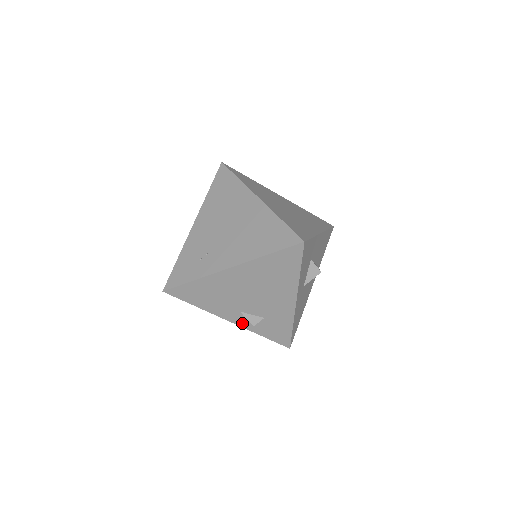
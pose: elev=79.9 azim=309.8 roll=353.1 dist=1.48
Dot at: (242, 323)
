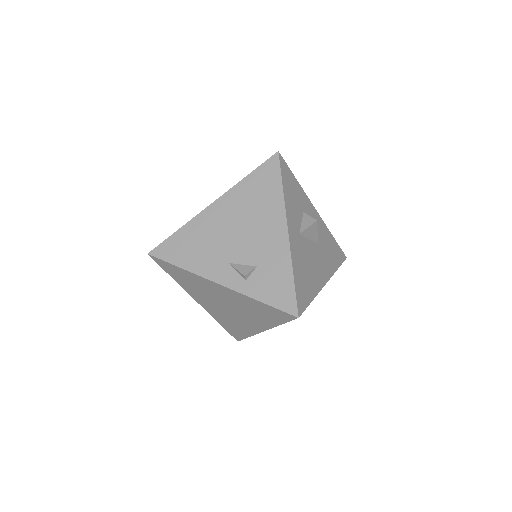
Dot at: (233, 283)
